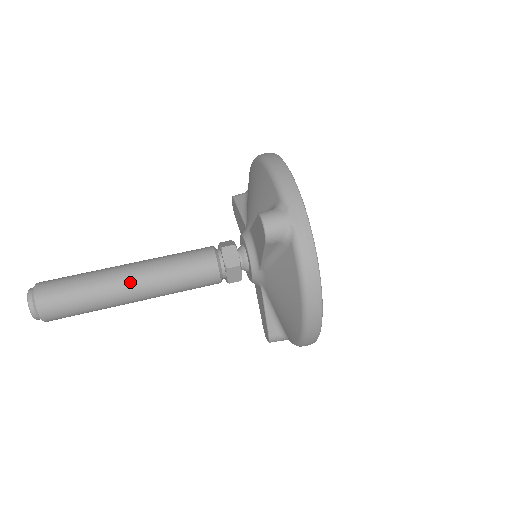
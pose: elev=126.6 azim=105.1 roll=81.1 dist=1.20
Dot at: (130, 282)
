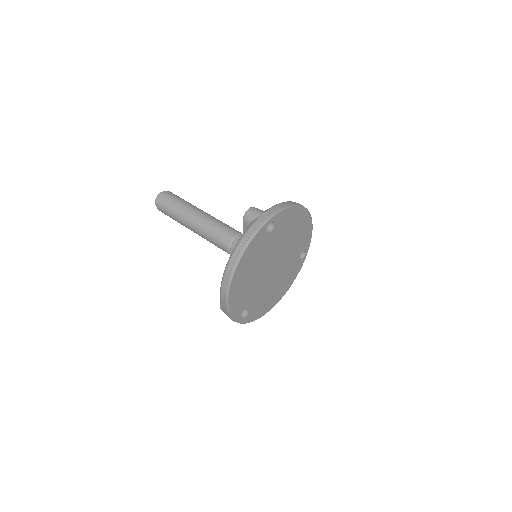
Dot at: (195, 215)
